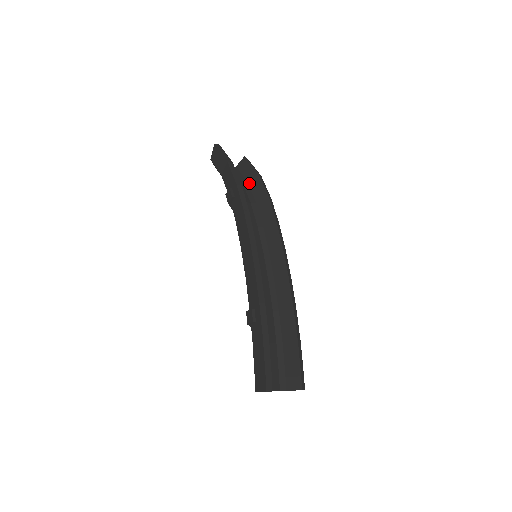
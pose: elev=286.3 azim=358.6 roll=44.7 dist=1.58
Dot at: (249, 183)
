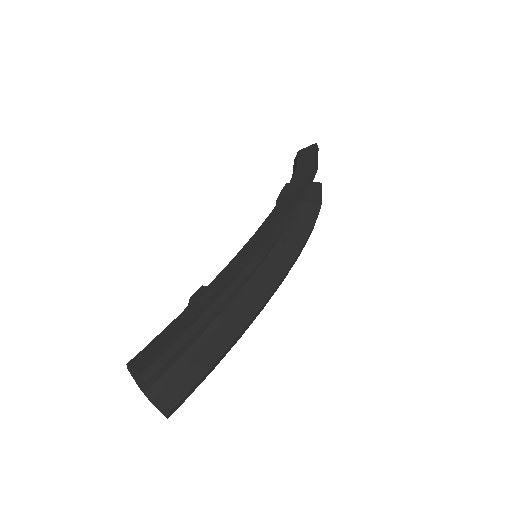
Dot at: (306, 202)
